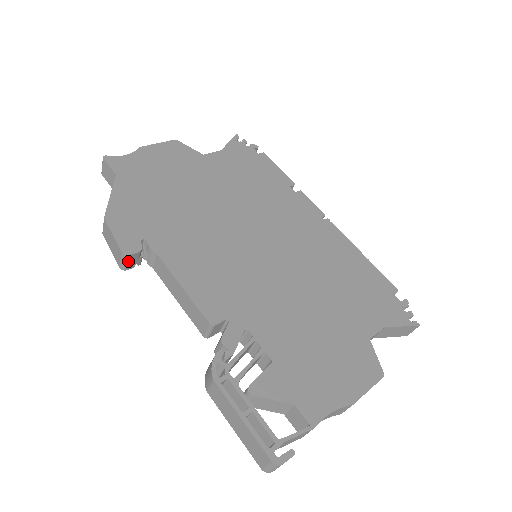
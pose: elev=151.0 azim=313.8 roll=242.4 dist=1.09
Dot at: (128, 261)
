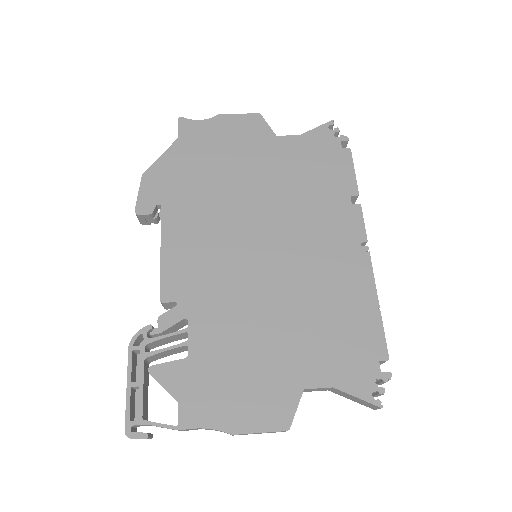
Dot at: (141, 219)
